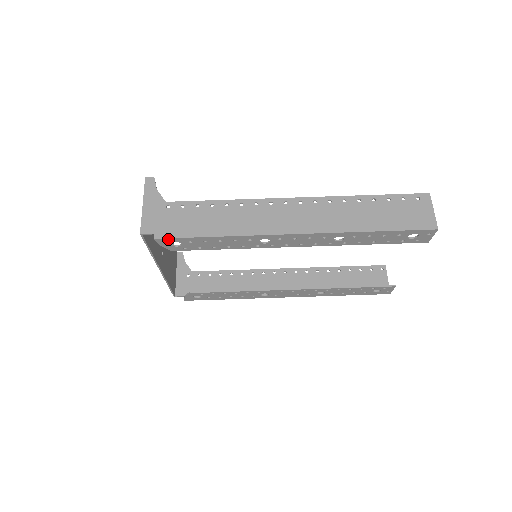
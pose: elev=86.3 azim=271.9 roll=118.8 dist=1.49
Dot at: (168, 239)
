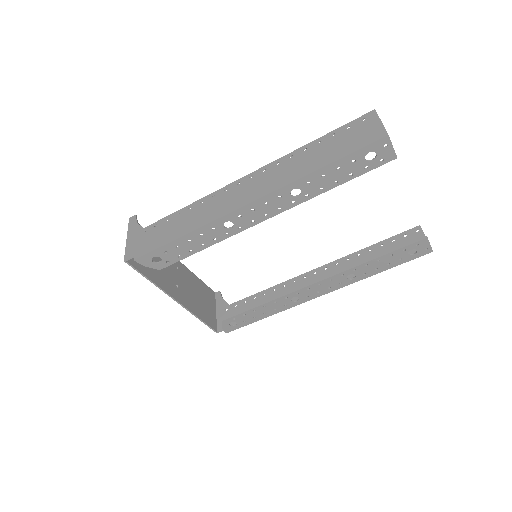
Dot at: (145, 256)
